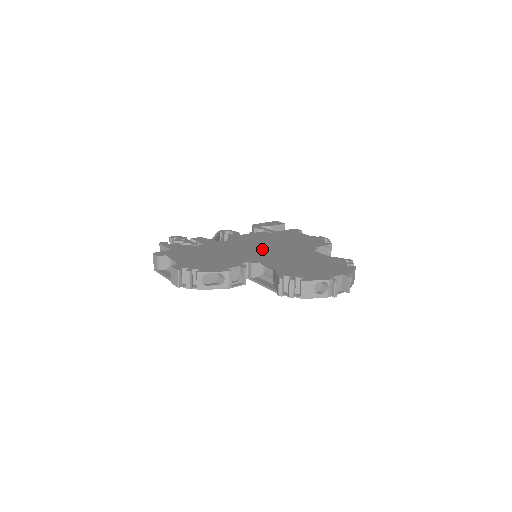
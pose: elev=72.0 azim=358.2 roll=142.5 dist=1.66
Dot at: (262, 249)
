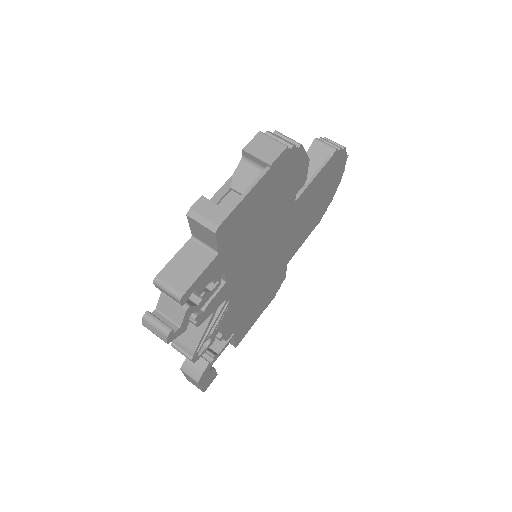
Dot at: occluded
